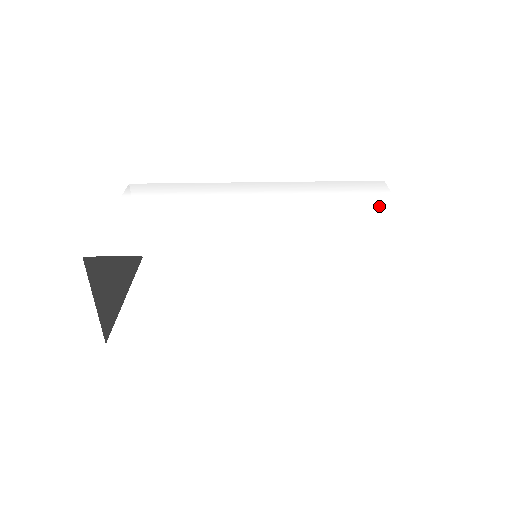
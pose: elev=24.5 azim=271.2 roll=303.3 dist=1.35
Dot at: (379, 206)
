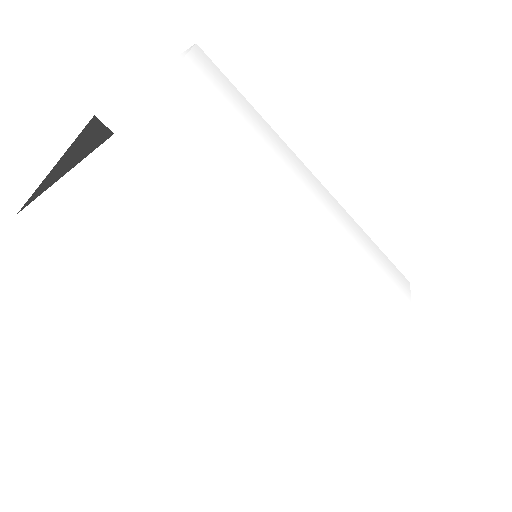
Dot at: (400, 317)
